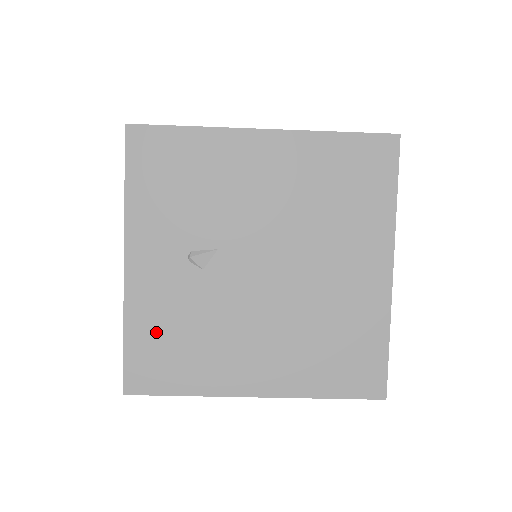
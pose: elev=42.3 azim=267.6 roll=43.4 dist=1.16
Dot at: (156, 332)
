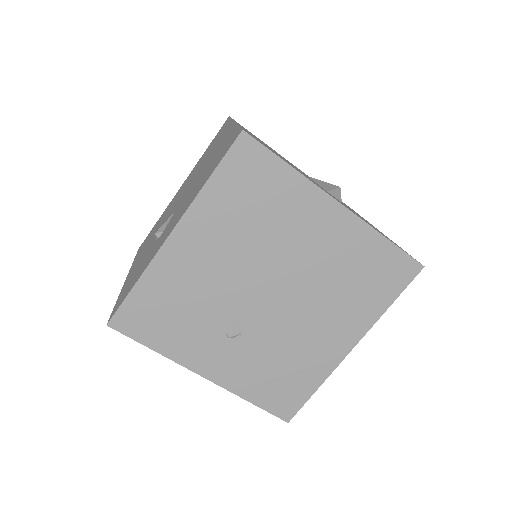
Dot at: (264, 384)
